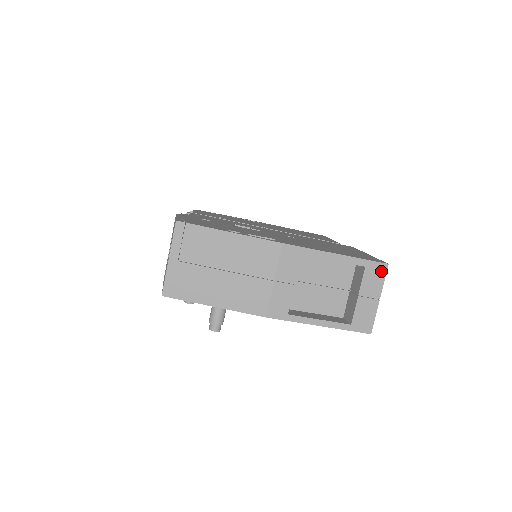
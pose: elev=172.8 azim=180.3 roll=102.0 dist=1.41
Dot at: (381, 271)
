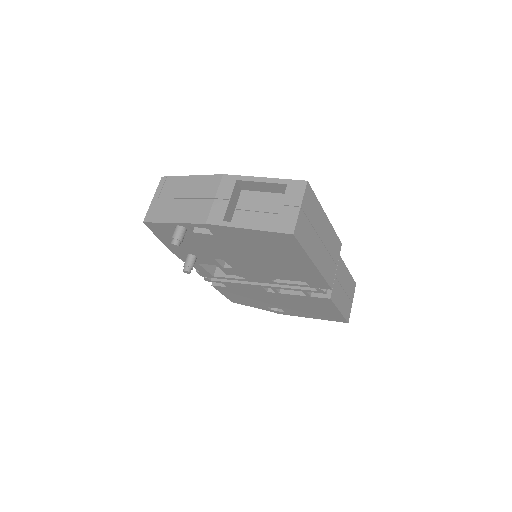
Dot at: (301, 186)
